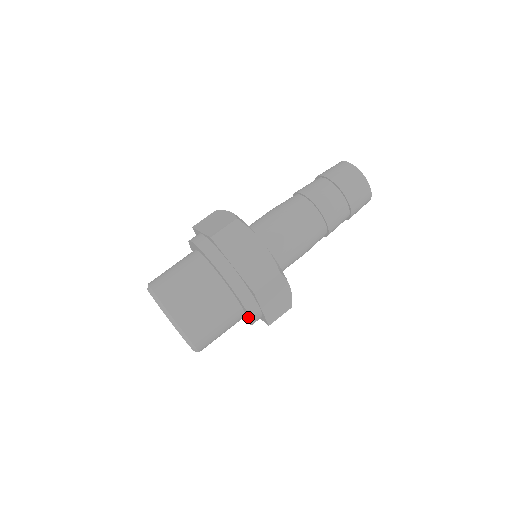
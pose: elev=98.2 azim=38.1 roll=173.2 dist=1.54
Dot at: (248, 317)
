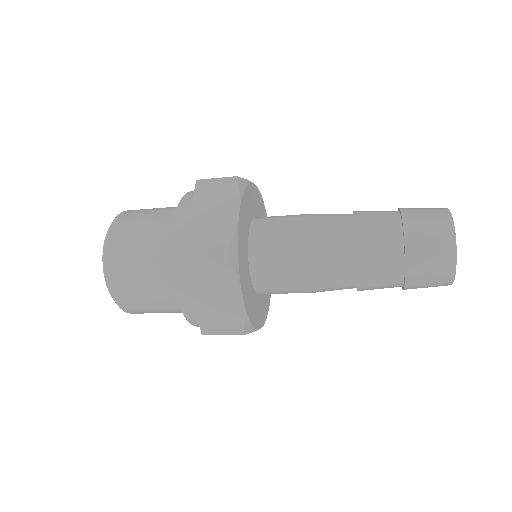
Dot at: occluded
